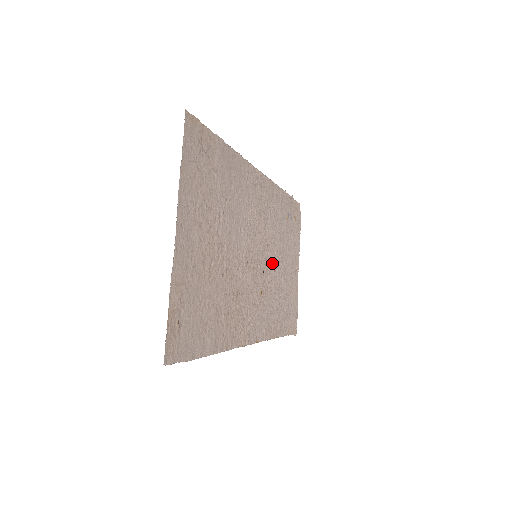
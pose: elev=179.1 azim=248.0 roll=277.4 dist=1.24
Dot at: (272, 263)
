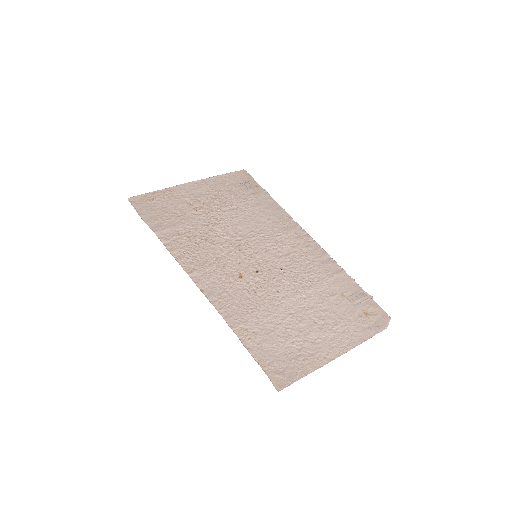
Dot at: (279, 285)
